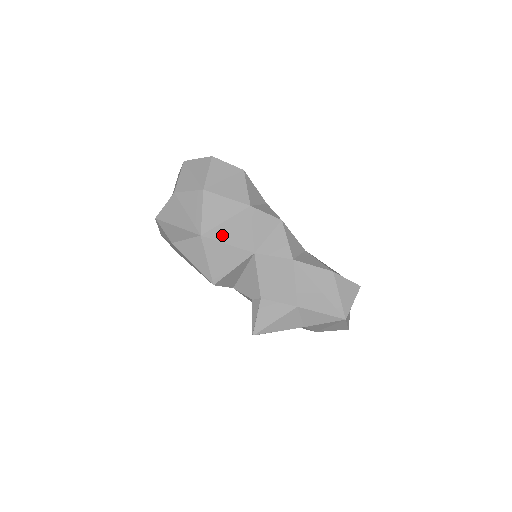
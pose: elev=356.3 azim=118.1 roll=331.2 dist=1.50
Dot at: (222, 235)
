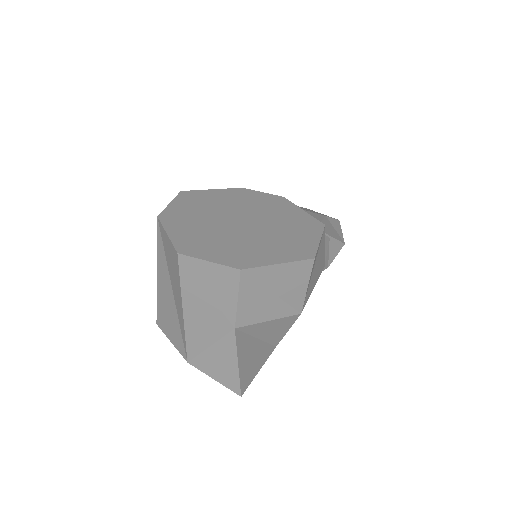
Dot at: occluded
